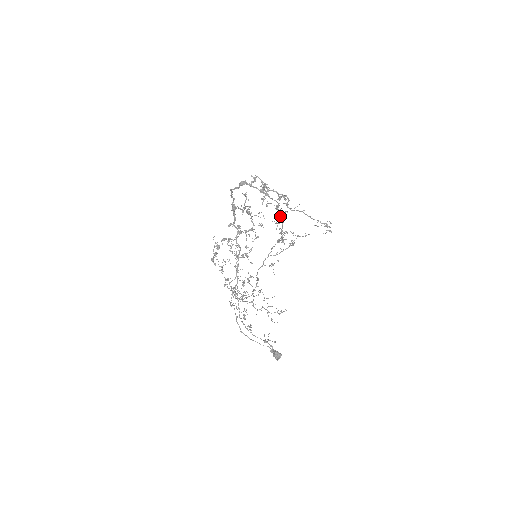
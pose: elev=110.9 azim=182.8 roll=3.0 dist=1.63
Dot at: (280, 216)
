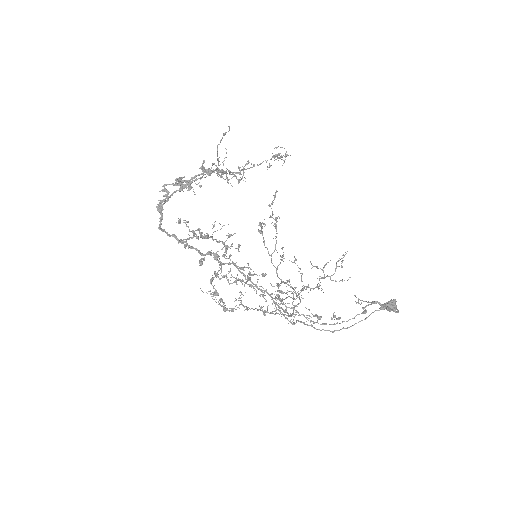
Dot at: (219, 171)
